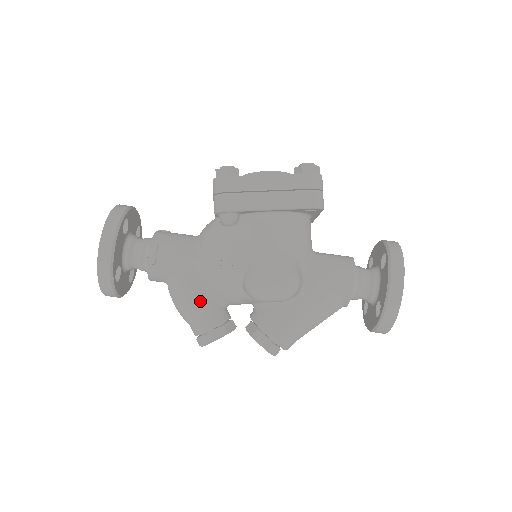
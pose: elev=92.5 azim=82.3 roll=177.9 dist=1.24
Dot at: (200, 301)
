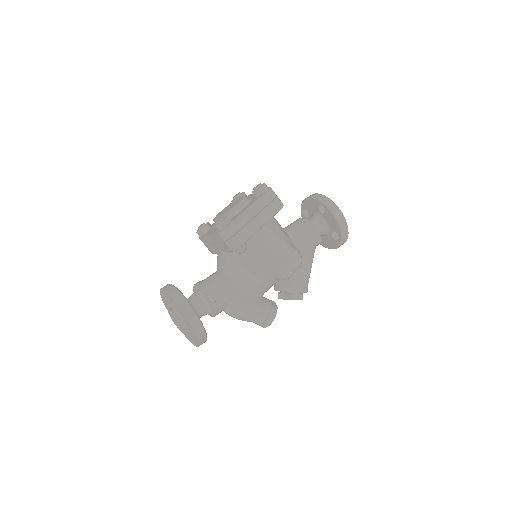
Dot at: (255, 304)
